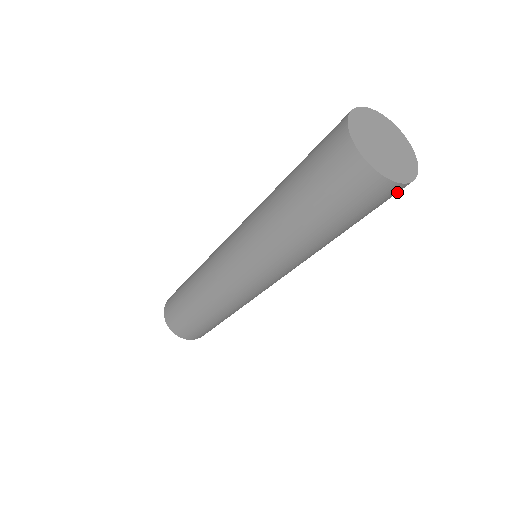
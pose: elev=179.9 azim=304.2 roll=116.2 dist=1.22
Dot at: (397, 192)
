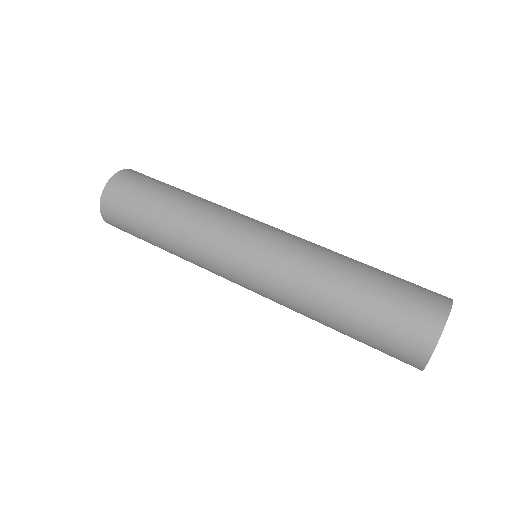
Dot at: occluded
